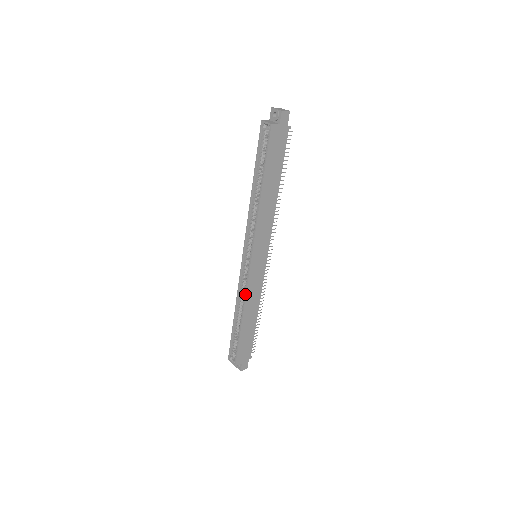
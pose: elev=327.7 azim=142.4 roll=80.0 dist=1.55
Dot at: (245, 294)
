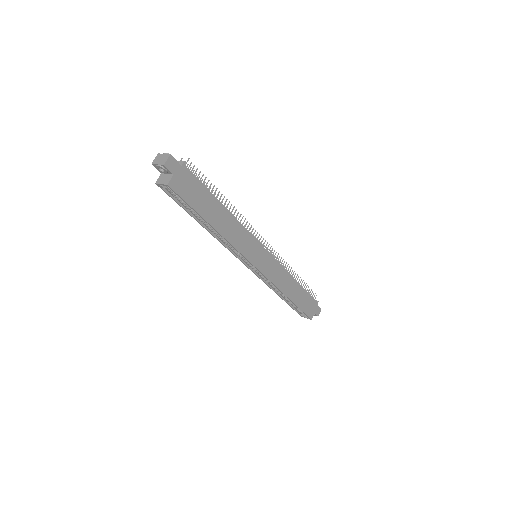
Dot at: occluded
